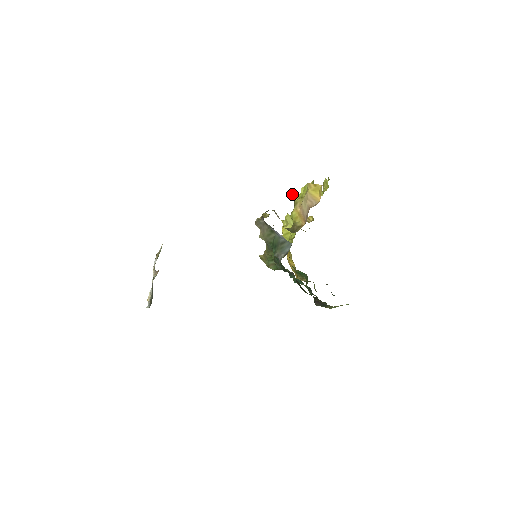
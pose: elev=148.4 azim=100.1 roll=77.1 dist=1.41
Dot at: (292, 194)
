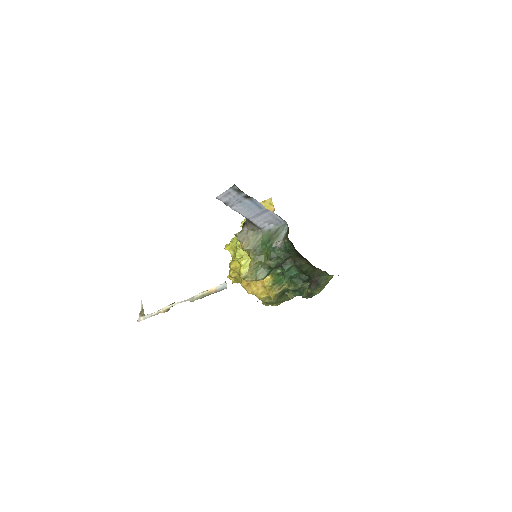
Dot at: (240, 226)
